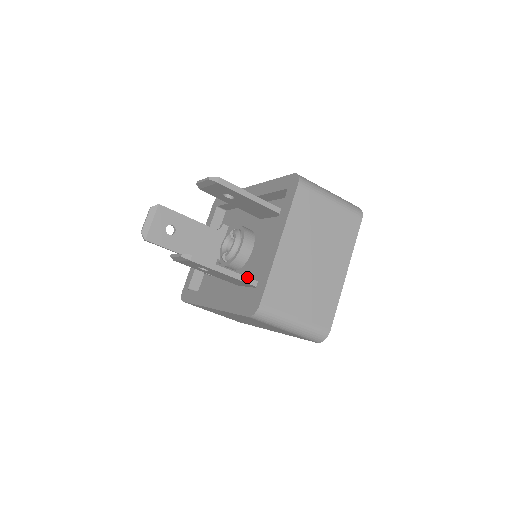
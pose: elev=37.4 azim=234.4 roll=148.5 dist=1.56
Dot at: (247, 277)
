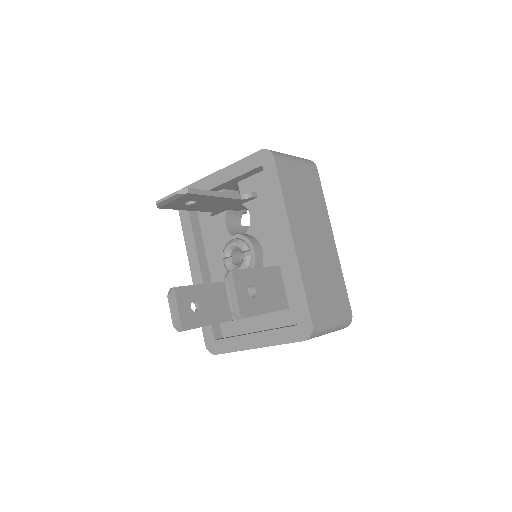
Dot at: occluded
